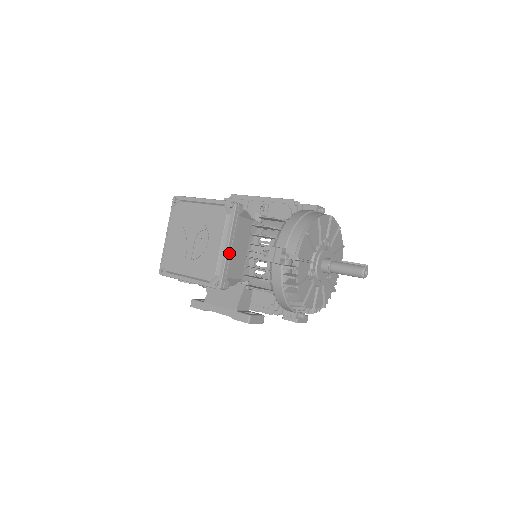
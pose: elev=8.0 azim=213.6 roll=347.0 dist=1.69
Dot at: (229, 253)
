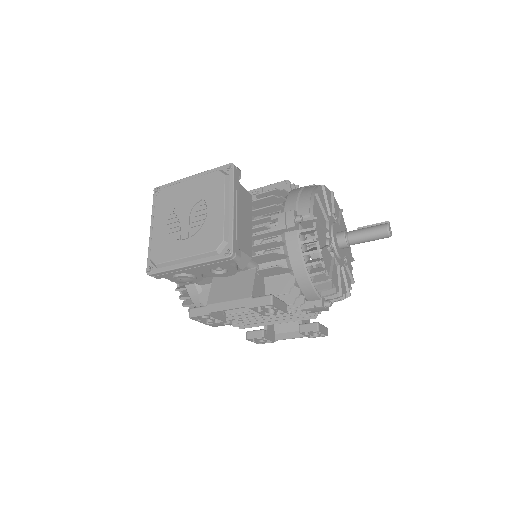
Dot at: (235, 216)
